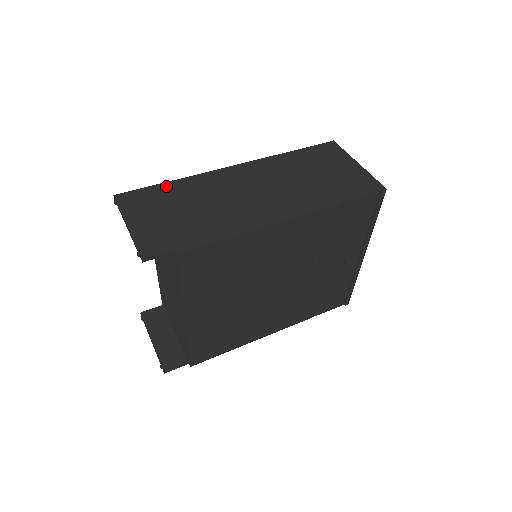
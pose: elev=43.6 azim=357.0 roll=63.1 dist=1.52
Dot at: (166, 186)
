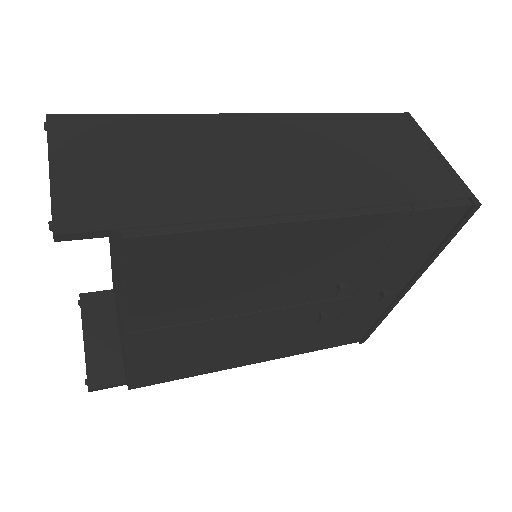
Dot at: (138, 120)
